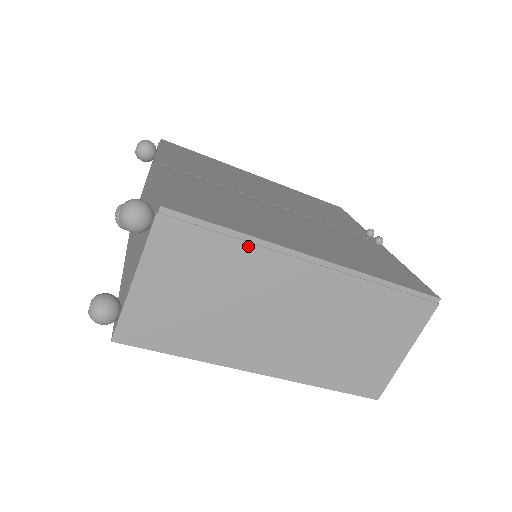
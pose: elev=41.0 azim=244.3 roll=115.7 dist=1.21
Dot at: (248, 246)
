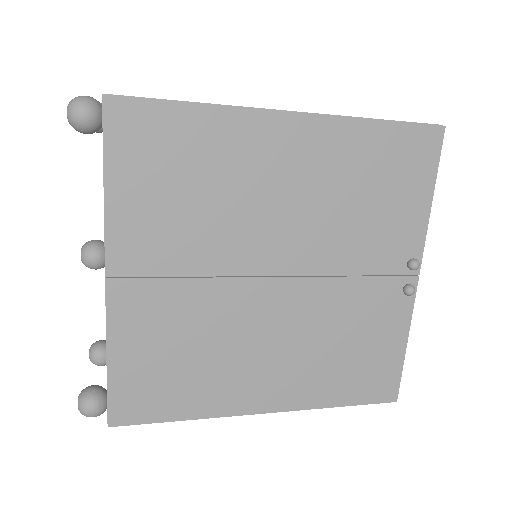
Dot at: occluded
